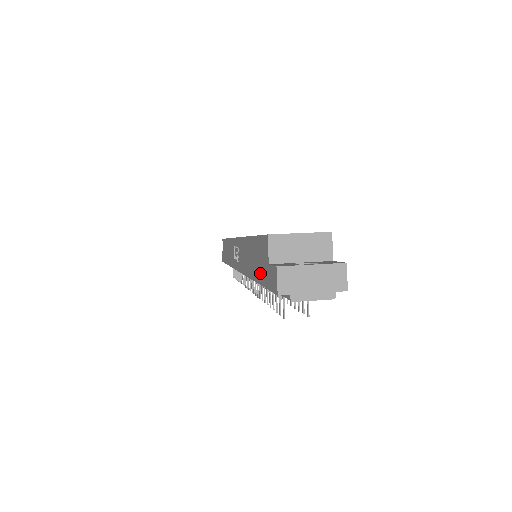
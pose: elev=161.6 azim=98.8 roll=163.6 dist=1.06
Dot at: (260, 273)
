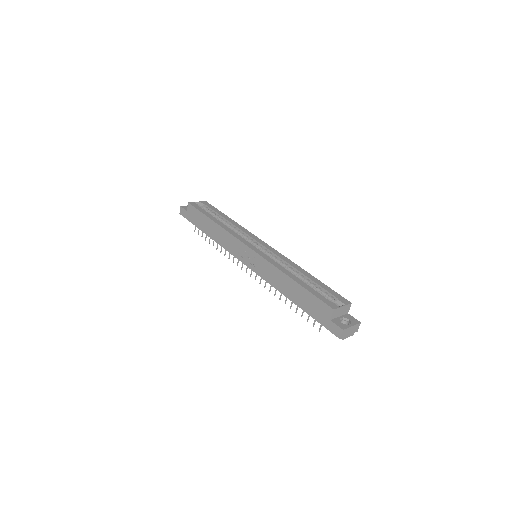
Dot at: (311, 311)
